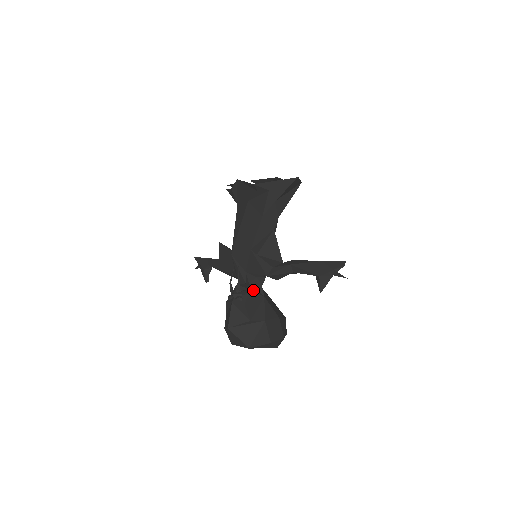
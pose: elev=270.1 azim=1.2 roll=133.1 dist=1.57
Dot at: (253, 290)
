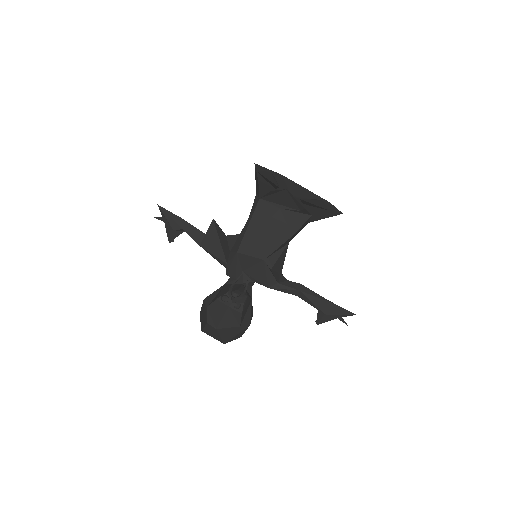
Dot at: (248, 295)
